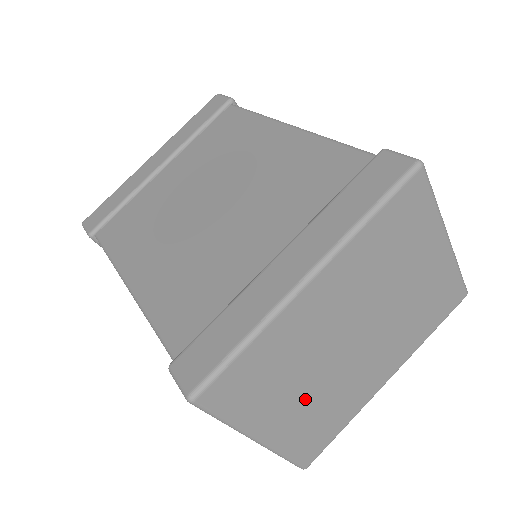
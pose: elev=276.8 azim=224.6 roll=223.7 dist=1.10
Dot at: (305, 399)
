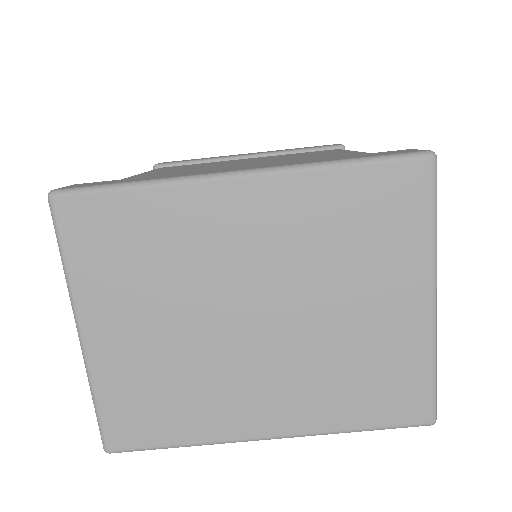
Dot at: (157, 337)
